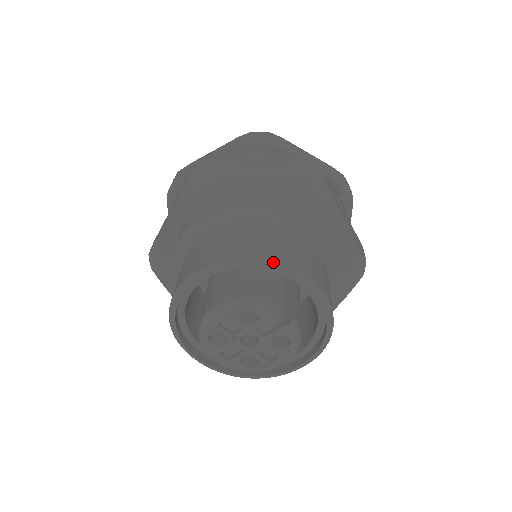
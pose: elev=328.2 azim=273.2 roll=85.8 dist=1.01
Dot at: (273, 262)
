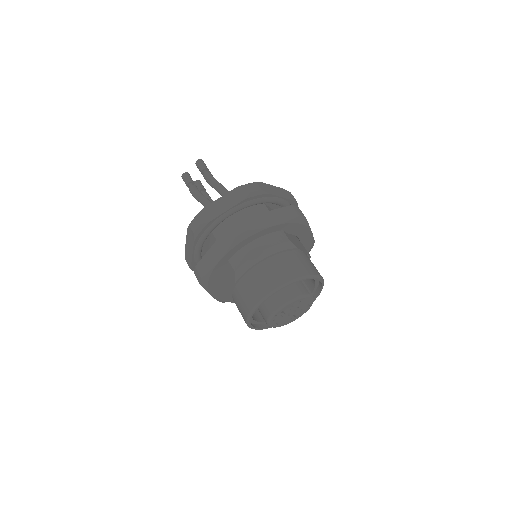
Dot at: (307, 275)
